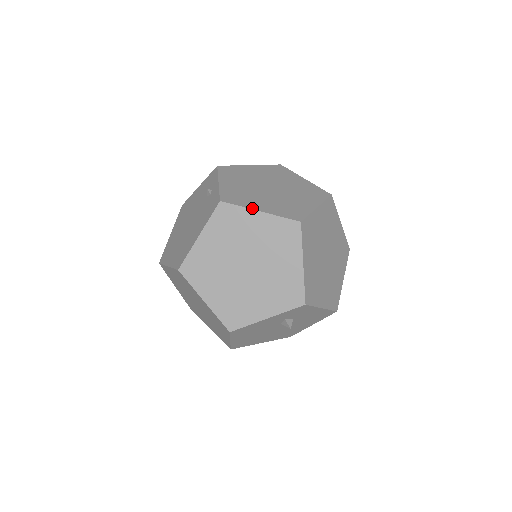
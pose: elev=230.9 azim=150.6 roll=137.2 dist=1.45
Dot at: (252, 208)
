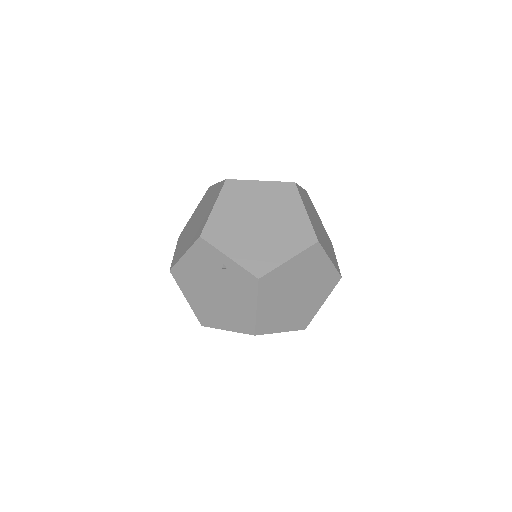
Dot at: (282, 262)
